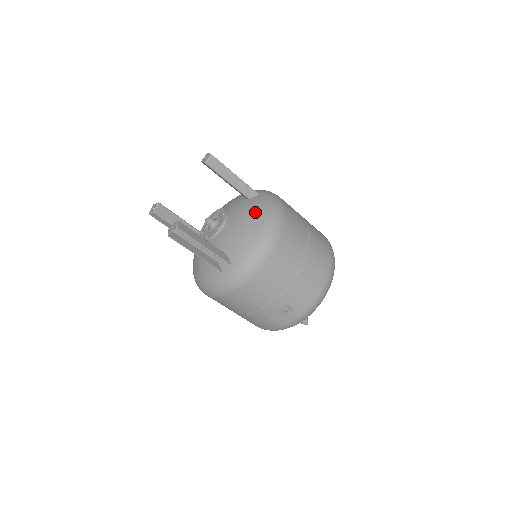
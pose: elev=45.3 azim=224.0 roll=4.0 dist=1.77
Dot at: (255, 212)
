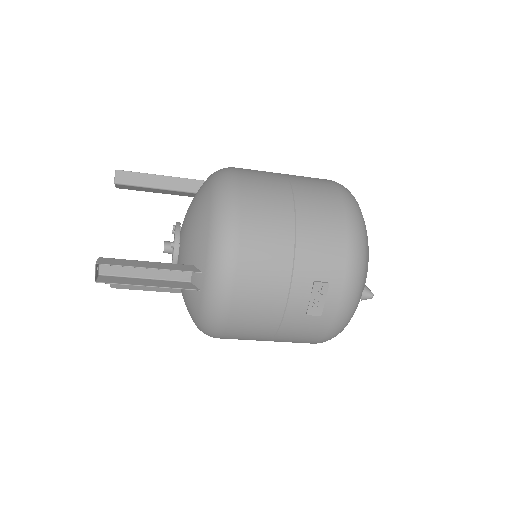
Dot at: (200, 196)
